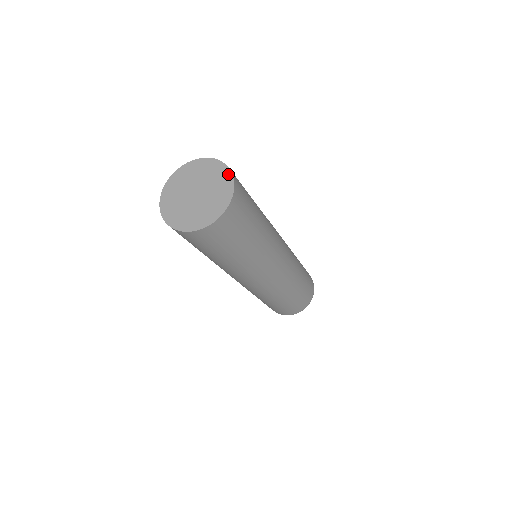
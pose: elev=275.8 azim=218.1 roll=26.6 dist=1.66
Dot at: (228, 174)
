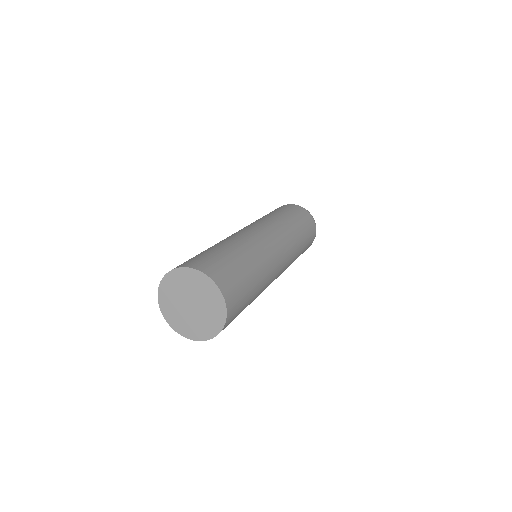
Dot at: (201, 276)
